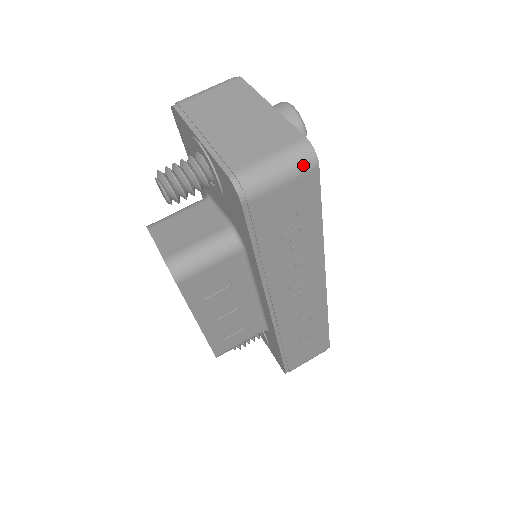
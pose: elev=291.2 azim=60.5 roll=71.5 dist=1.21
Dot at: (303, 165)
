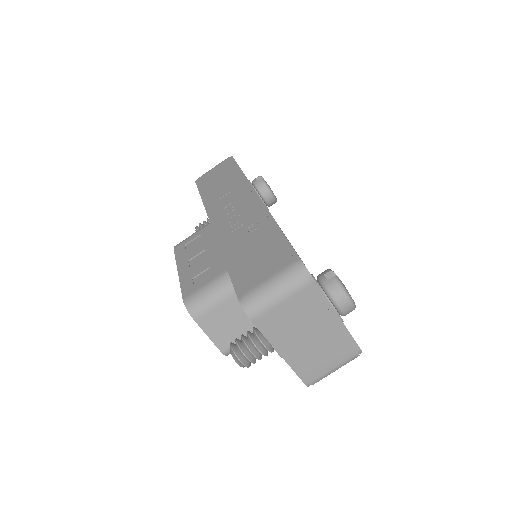
Dot at: occluded
